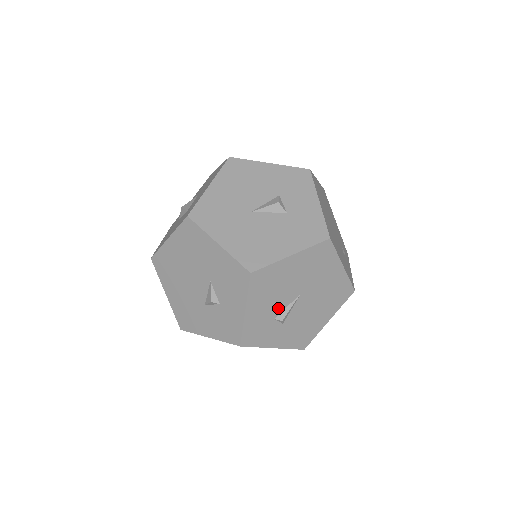
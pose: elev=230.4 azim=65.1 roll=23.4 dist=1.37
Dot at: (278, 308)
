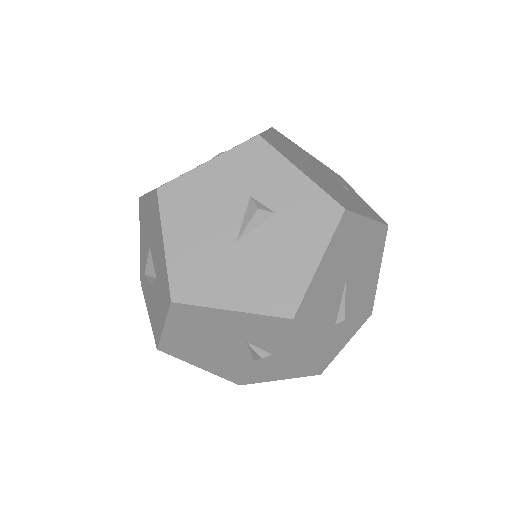
Dot at: (333, 314)
